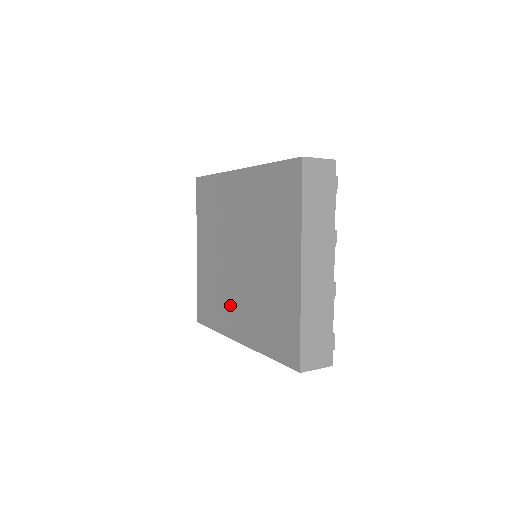
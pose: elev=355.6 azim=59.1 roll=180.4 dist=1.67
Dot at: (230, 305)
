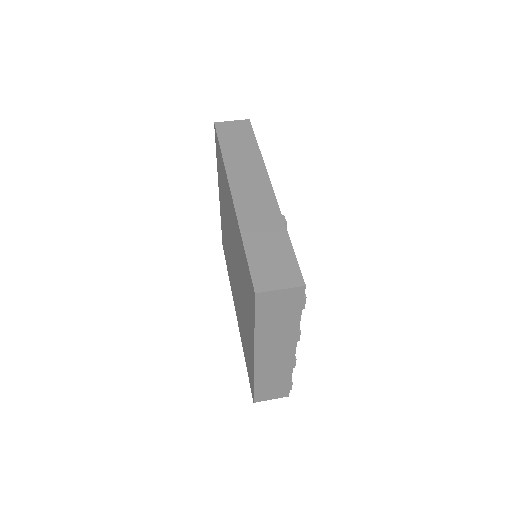
Dot at: (232, 281)
